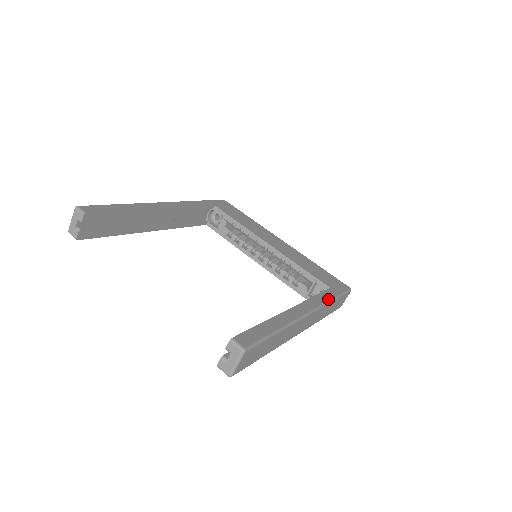
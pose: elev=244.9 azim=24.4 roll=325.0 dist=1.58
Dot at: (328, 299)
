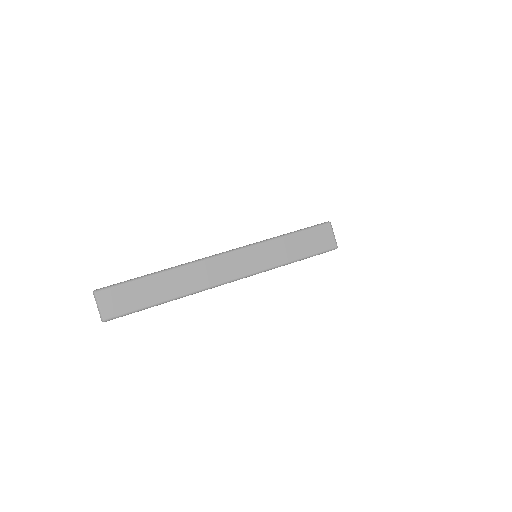
Dot at: (268, 239)
